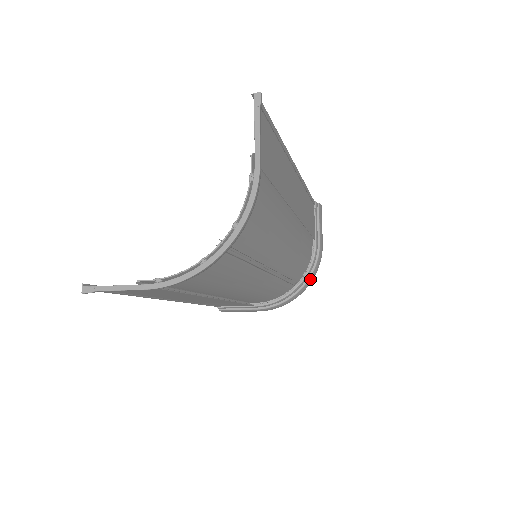
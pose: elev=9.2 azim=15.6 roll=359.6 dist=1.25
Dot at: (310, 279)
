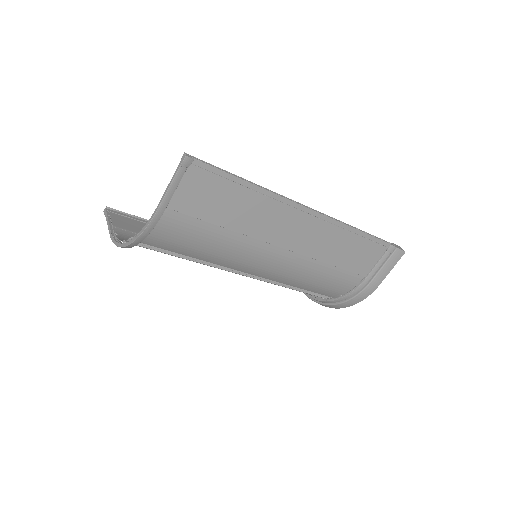
Dot at: (345, 304)
